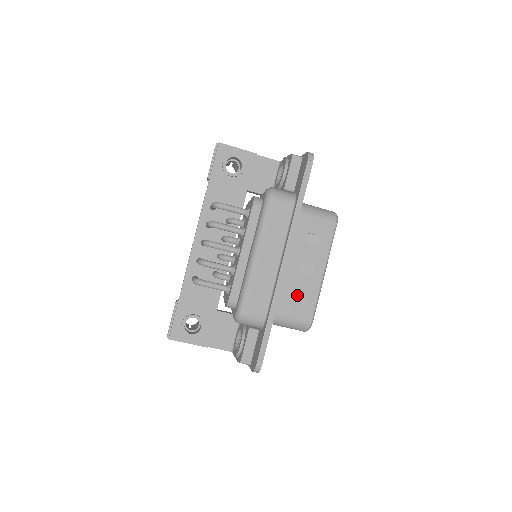
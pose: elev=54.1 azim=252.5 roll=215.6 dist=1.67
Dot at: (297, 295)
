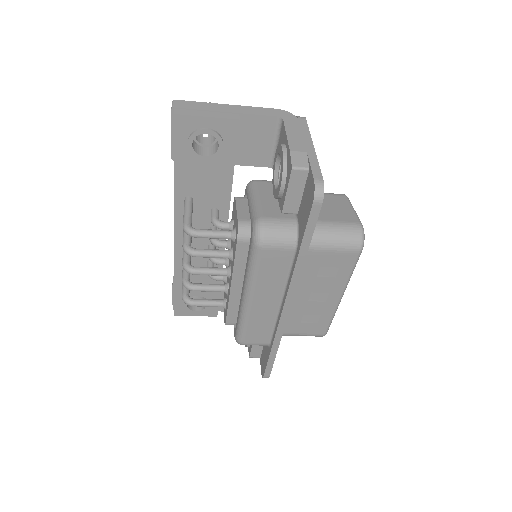
Dot at: (307, 317)
